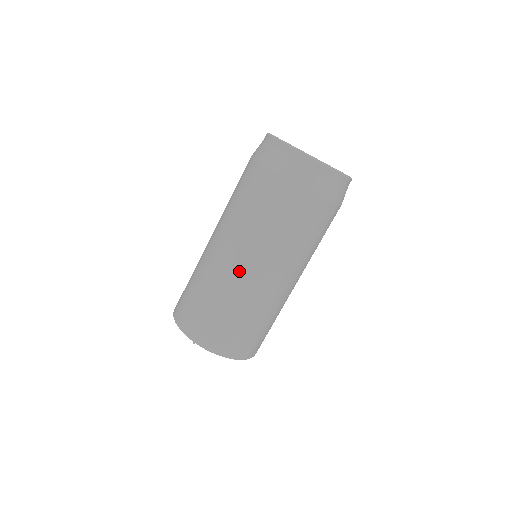
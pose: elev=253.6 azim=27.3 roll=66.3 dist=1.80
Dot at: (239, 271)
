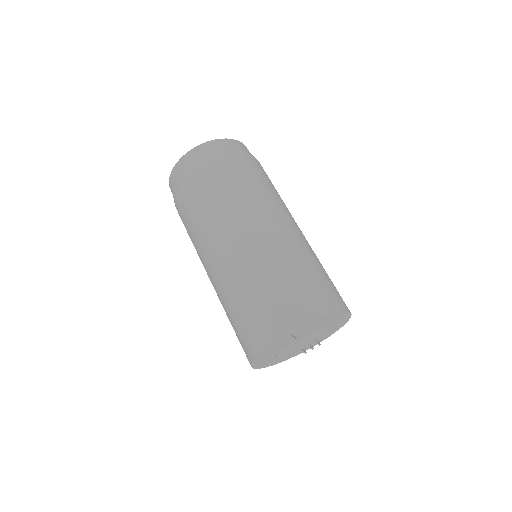
Dot at: (249, 242)
